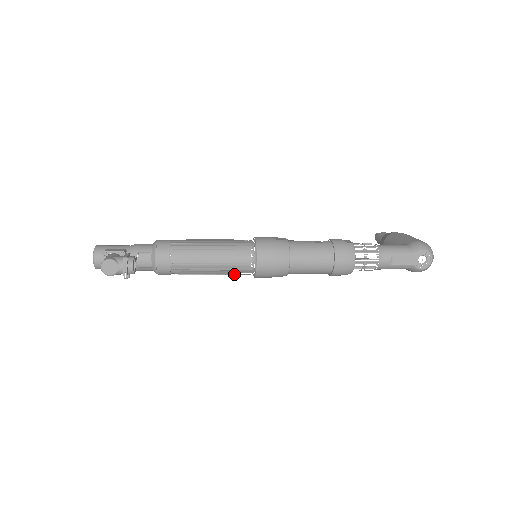
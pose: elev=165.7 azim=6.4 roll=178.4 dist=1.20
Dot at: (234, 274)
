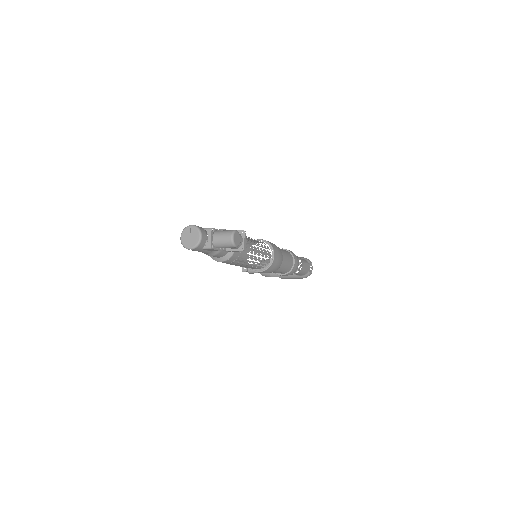
Dot at: (257, 266)
